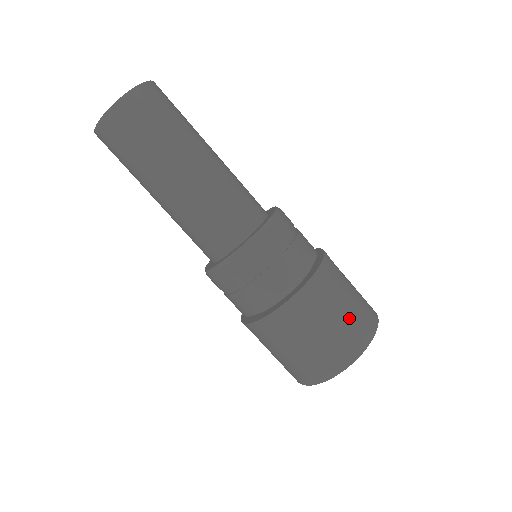
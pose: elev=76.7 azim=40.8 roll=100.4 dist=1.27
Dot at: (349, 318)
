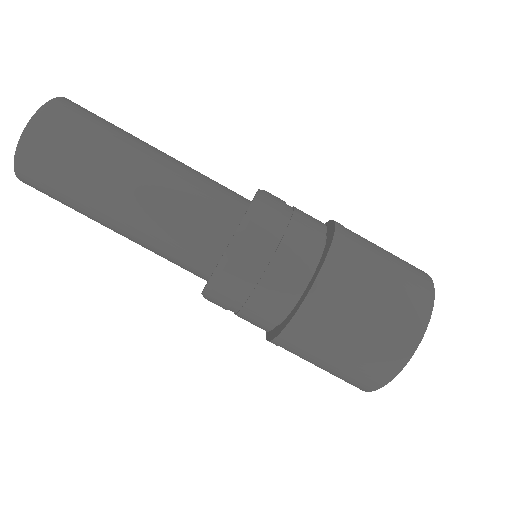
Dot at: (387, 308)
